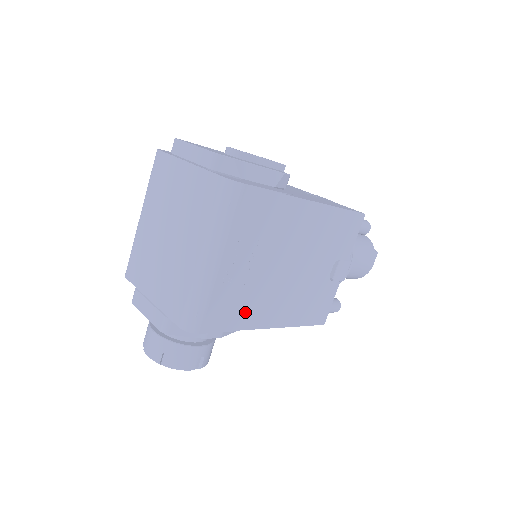
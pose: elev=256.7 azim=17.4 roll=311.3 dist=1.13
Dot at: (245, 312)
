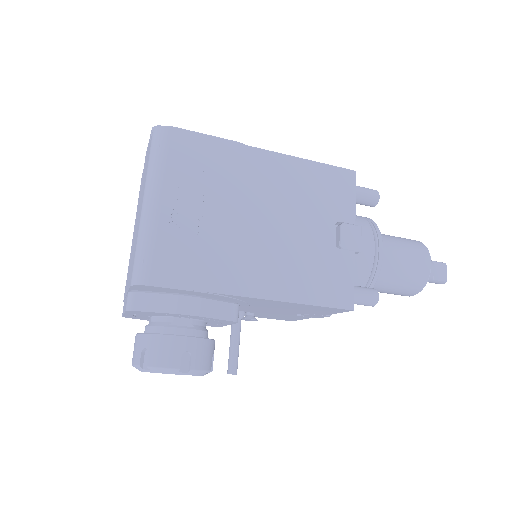
Dot at: (211, 269)
